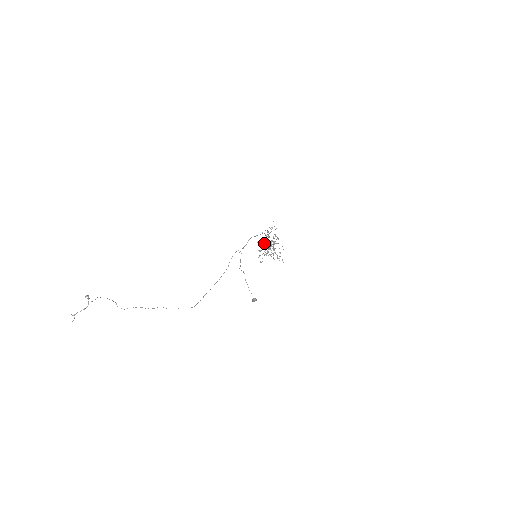
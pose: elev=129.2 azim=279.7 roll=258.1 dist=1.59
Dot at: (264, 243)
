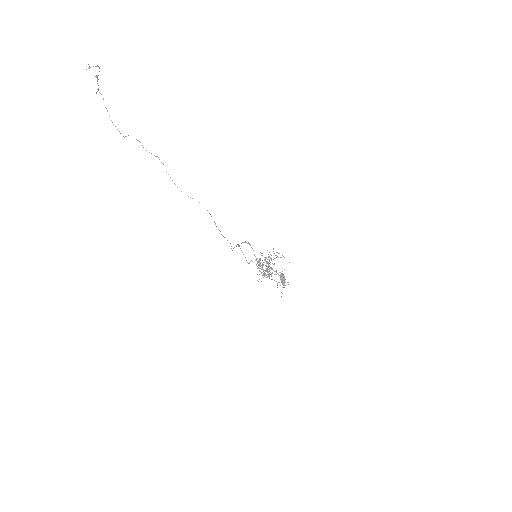
Dot at: occluded
